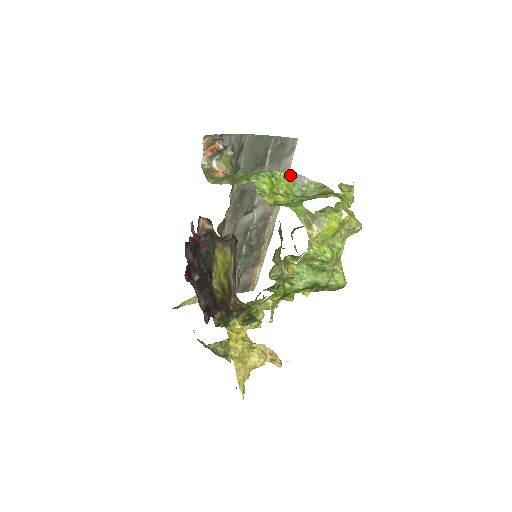
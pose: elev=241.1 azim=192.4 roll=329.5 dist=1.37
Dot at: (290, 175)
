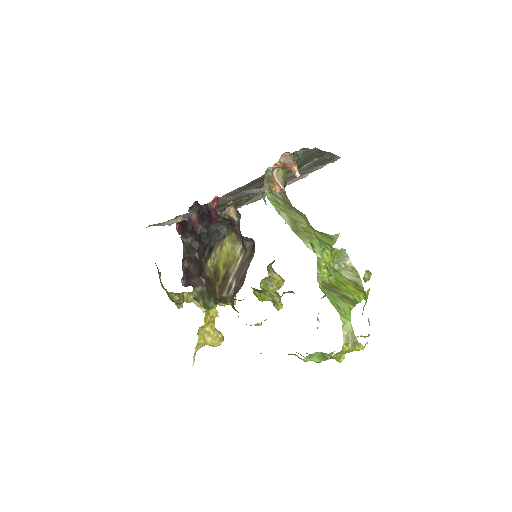
Dot at: (341, 251)
